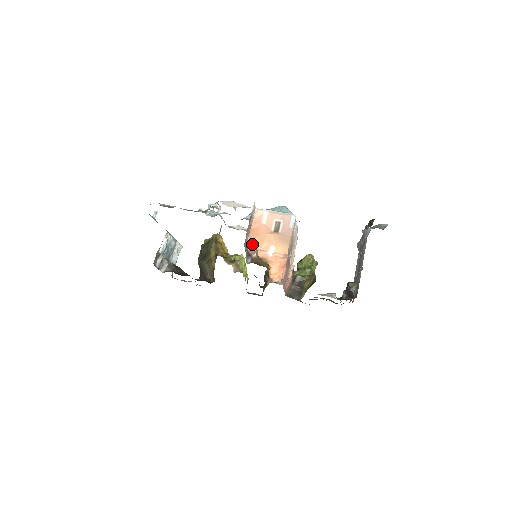
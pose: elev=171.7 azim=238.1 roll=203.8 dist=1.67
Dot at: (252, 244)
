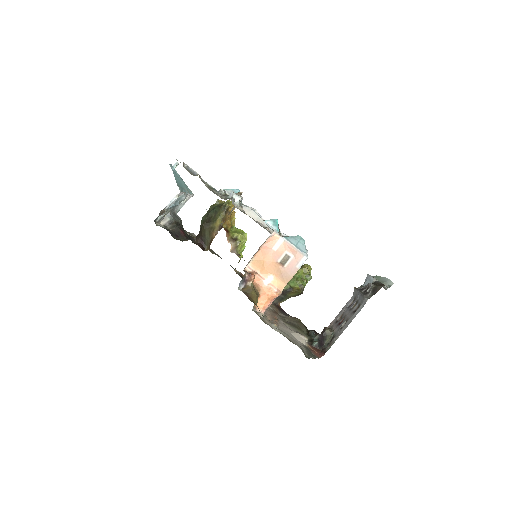
Dot at: (253, 265)
